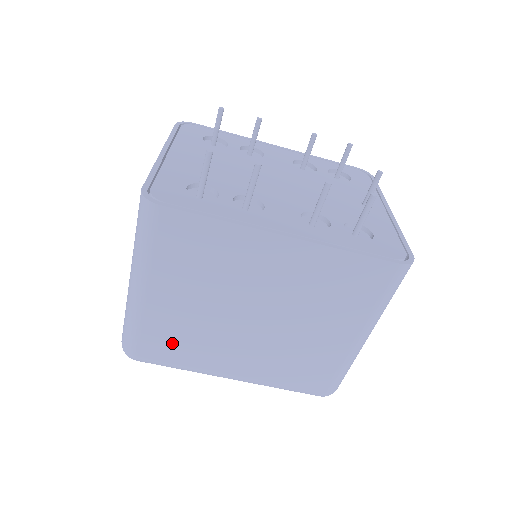
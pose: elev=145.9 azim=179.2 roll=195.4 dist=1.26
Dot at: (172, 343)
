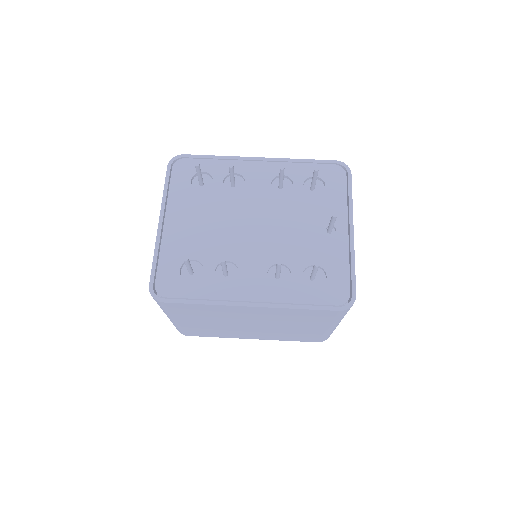
Dot at: (206, 332)
